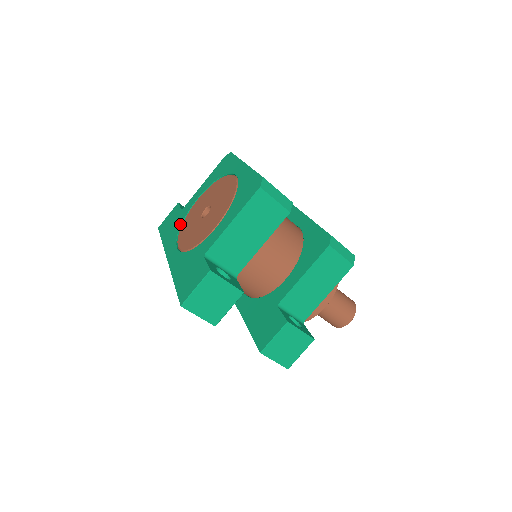
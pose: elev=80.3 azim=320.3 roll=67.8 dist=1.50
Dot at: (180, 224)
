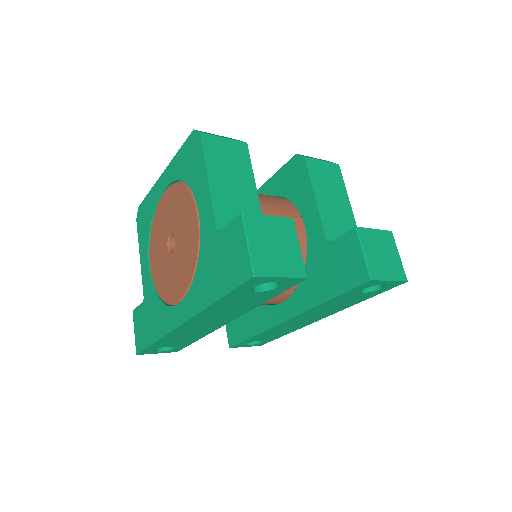
Dot at: (156, 300)
